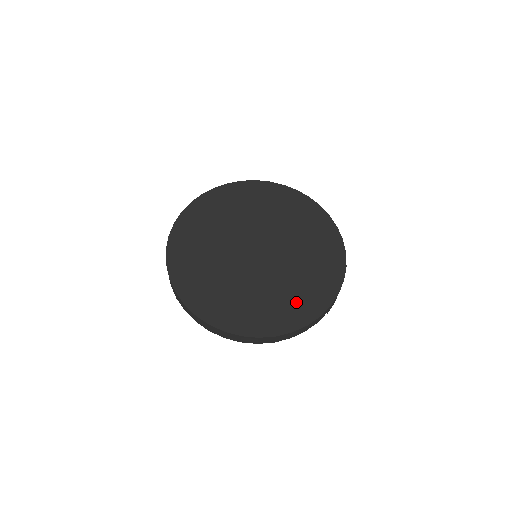
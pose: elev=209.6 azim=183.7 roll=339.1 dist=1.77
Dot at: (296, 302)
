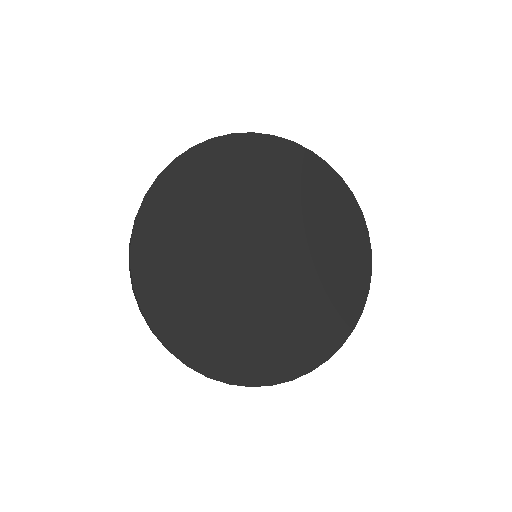
Dot at: (302, 339)
